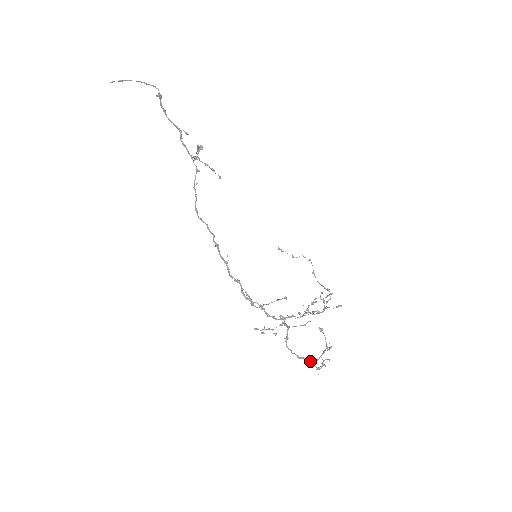
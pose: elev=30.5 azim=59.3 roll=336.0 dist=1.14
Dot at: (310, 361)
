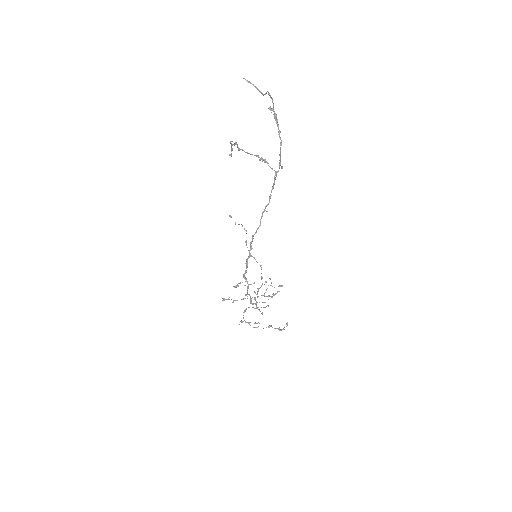
Dot at: (254, 327)
